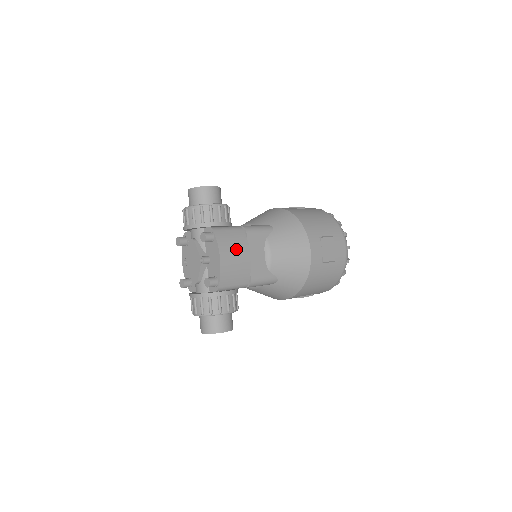
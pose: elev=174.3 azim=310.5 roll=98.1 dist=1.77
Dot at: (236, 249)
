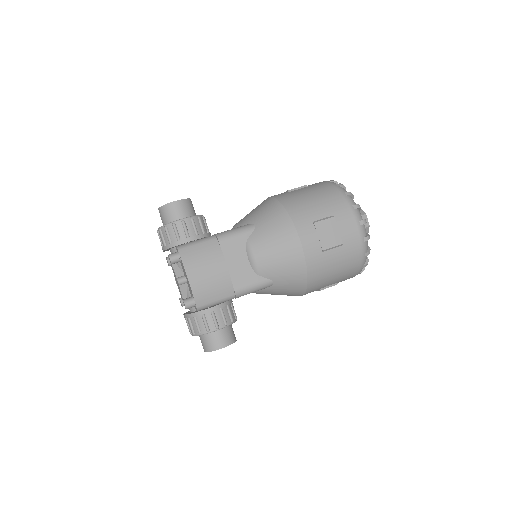
Dot at: (207, 263)
